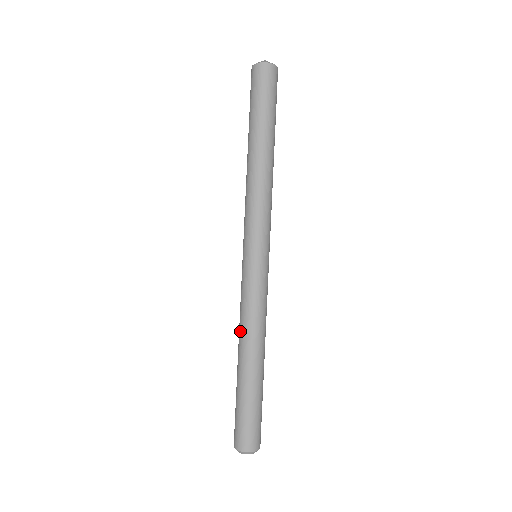
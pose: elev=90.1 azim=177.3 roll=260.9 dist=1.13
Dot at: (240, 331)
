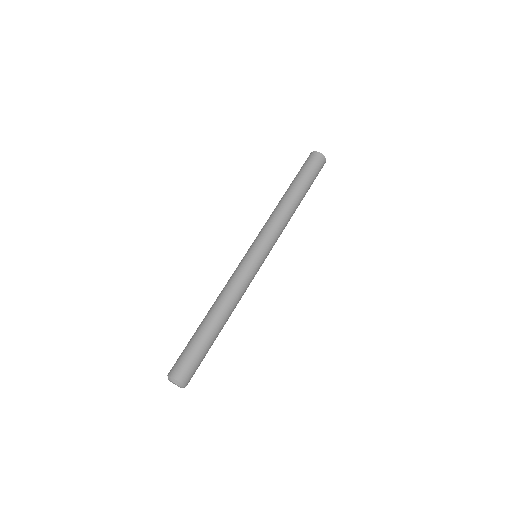
Dot at: (220, 295)
